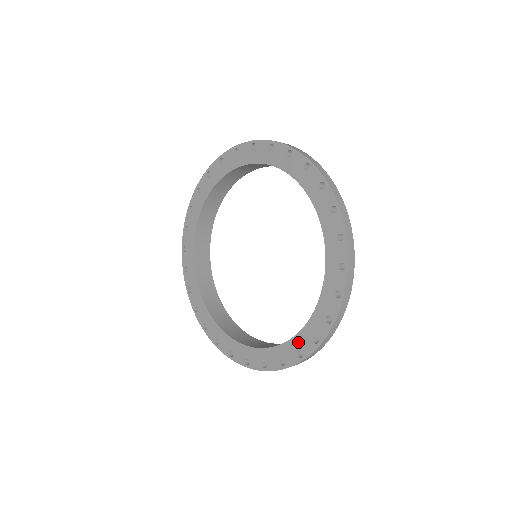
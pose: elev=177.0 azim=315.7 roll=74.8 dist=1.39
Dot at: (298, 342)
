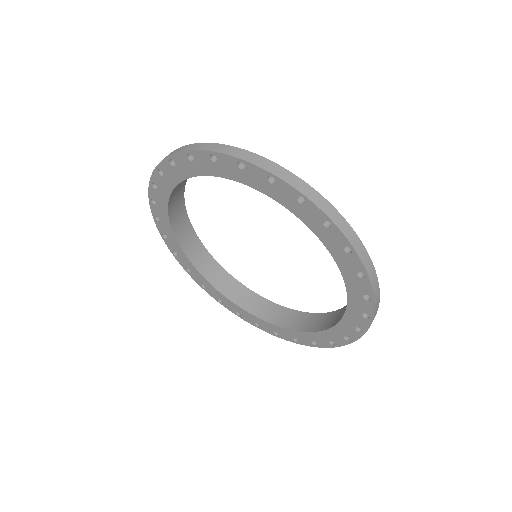
Dot at: (261, 322)
